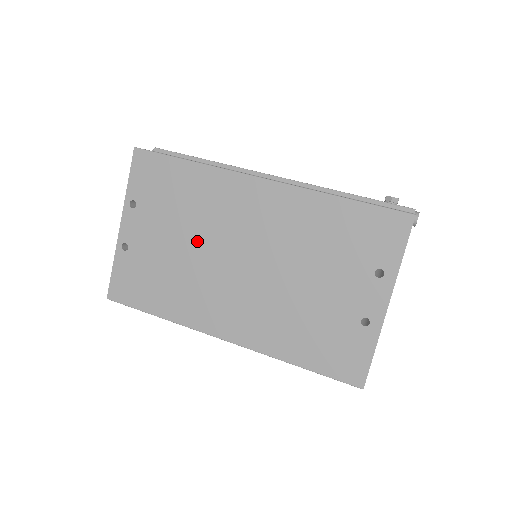
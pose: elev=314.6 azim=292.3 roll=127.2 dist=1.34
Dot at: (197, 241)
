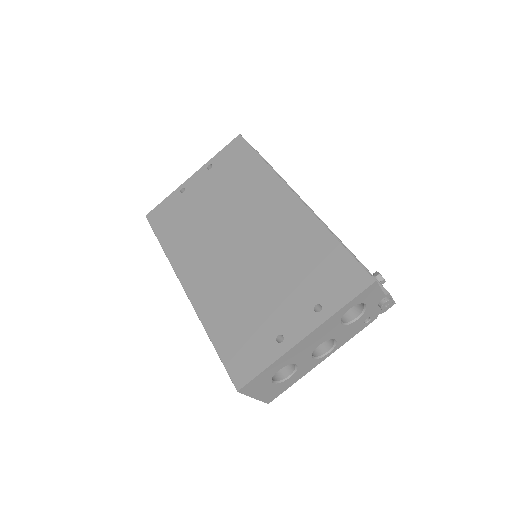
Dot at: (224, 211)
